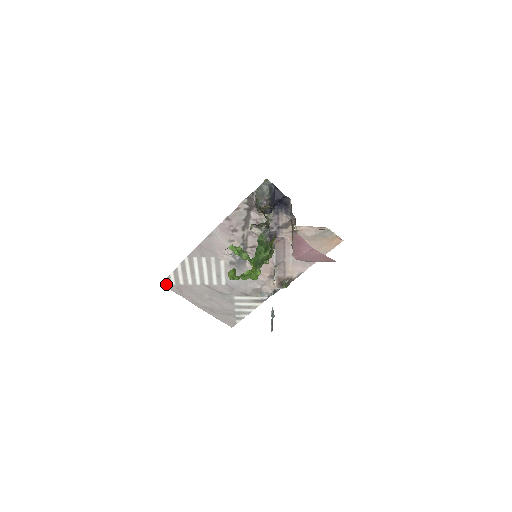
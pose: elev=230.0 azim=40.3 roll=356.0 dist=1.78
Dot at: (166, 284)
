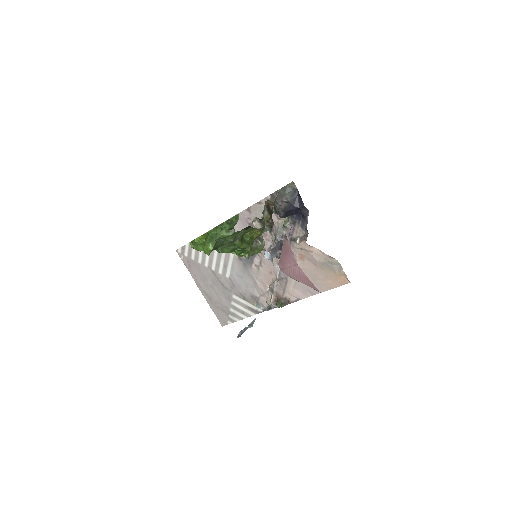
Dot at: (180, 253)
